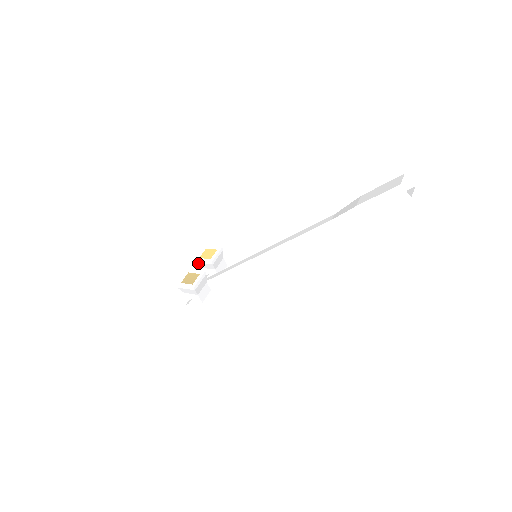
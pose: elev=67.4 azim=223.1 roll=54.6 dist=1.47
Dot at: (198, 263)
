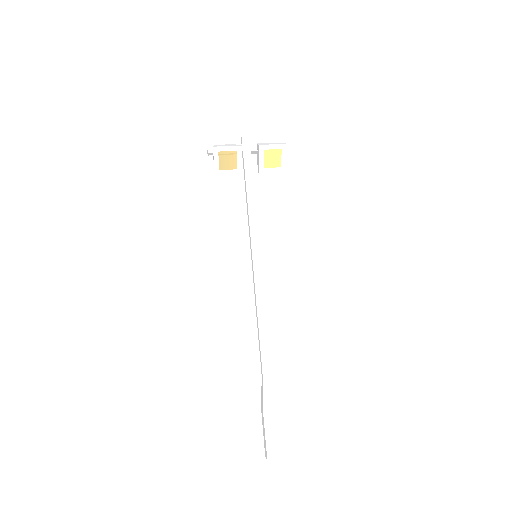
Dot at: (258, 148)
